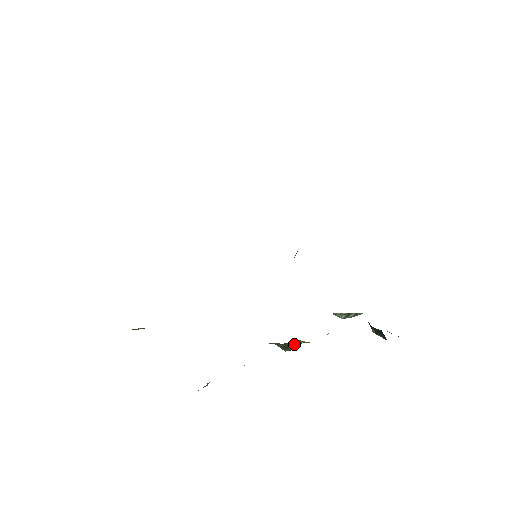
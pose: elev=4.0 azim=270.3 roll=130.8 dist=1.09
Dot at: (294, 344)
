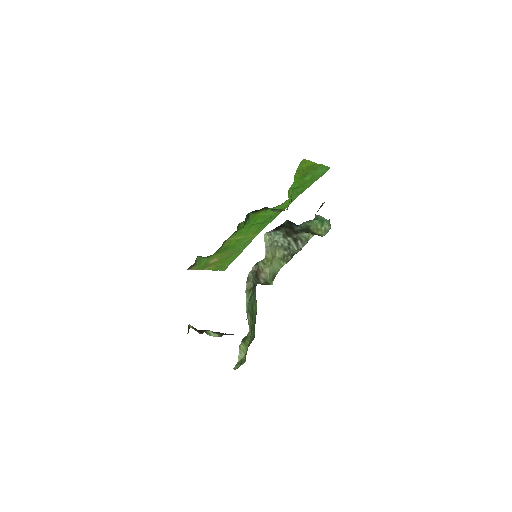
Dot at: (261, 271)
